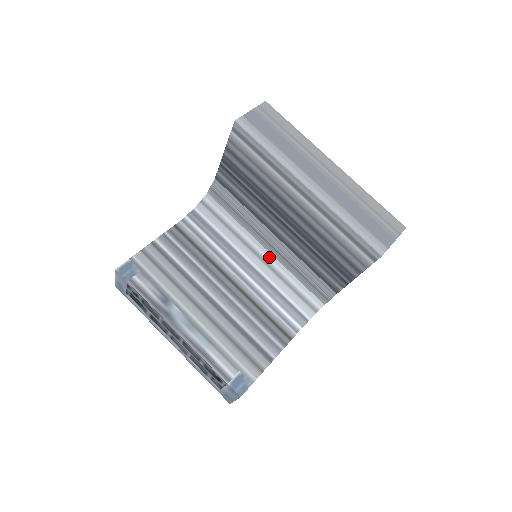
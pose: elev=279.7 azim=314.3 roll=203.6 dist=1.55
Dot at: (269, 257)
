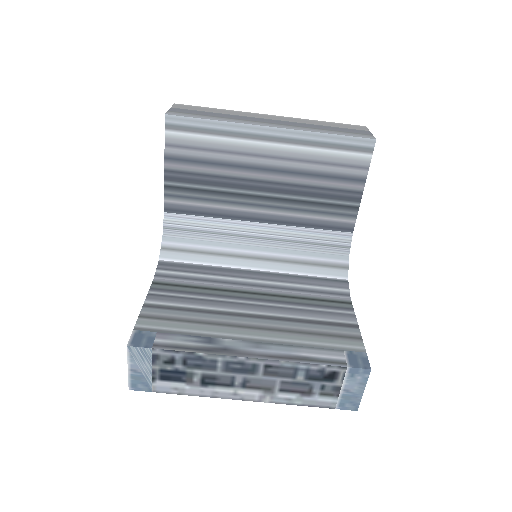
Dot at: (267, 252)
